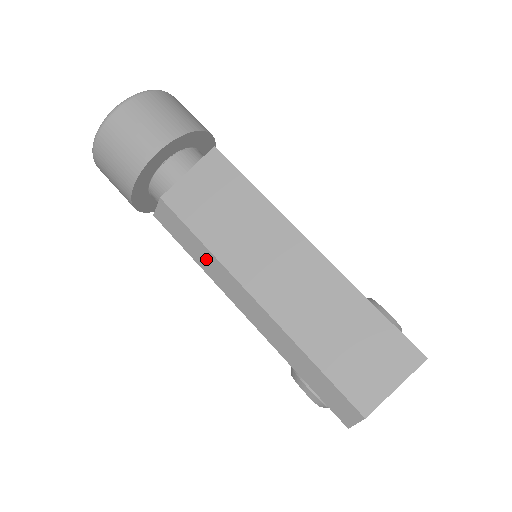
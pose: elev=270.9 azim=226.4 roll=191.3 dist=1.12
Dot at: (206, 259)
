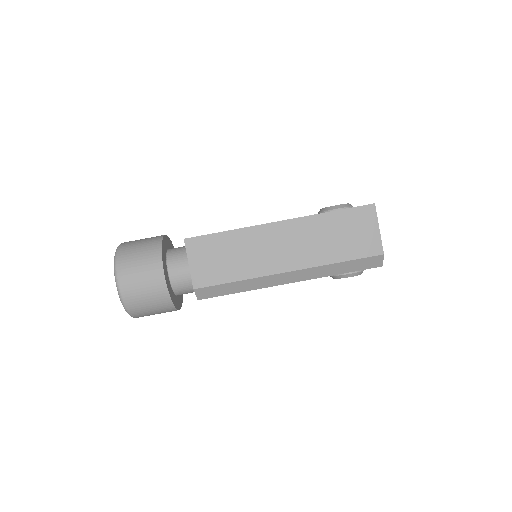
Dot at: (246, 285)
